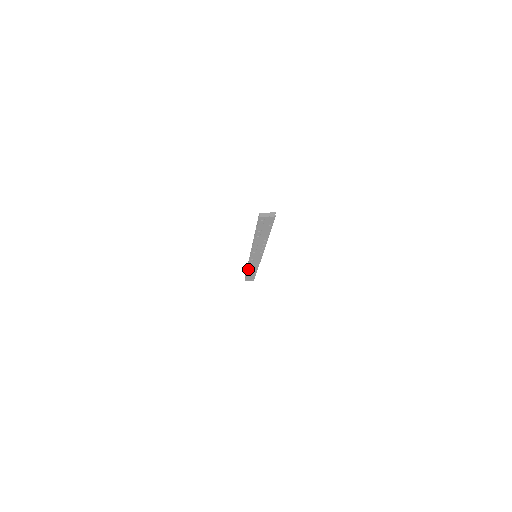
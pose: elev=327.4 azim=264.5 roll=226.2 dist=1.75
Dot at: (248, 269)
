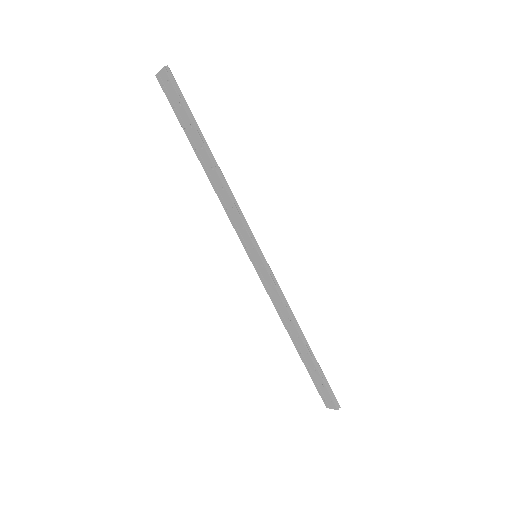
Dot at: (286, 327)
